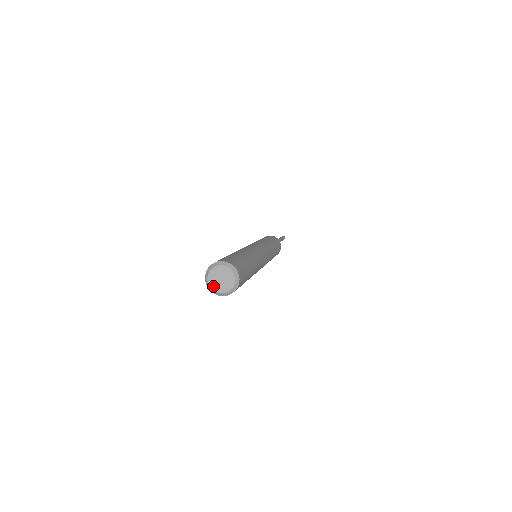
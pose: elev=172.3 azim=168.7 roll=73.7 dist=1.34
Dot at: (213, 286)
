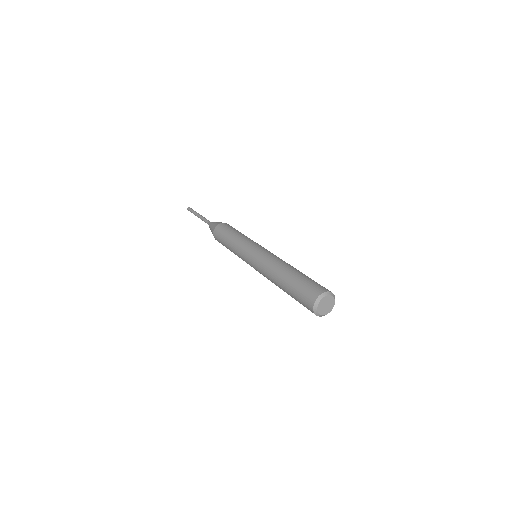
Dot at: (325, 313)
